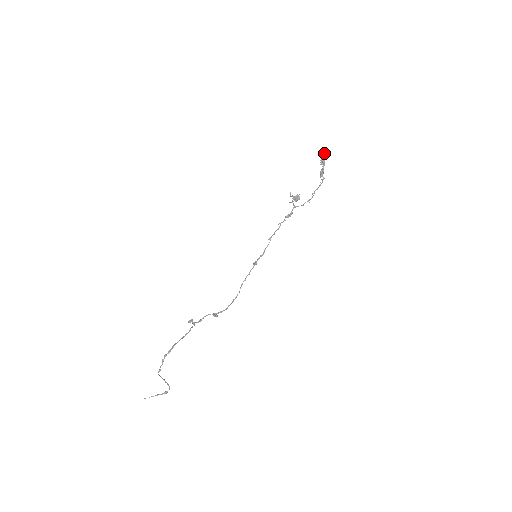
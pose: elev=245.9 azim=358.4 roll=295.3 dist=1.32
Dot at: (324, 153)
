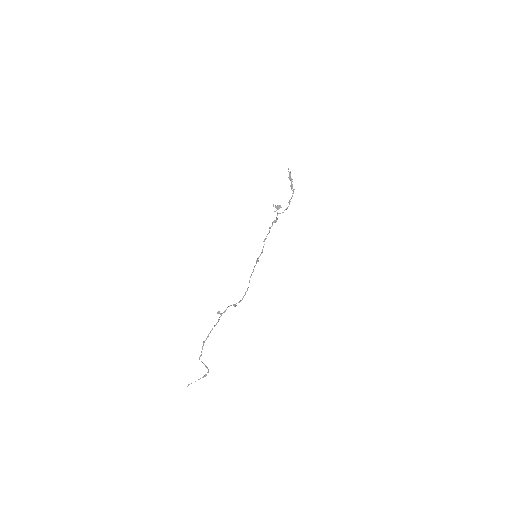
Dot at: occluded
